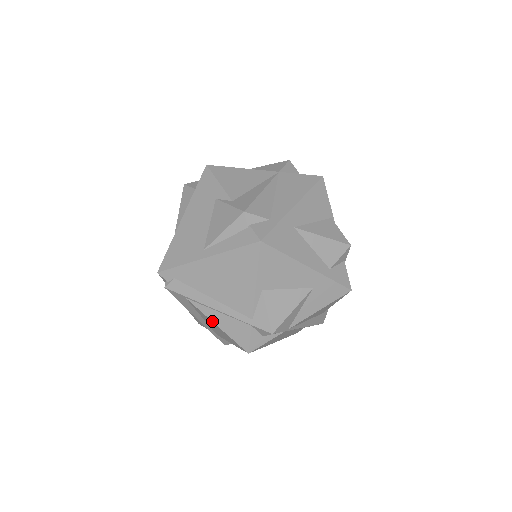
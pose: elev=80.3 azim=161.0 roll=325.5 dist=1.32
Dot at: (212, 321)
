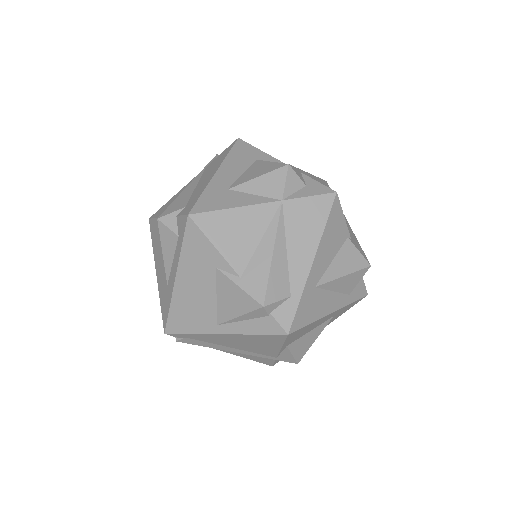
Dot at: (233, 354)
